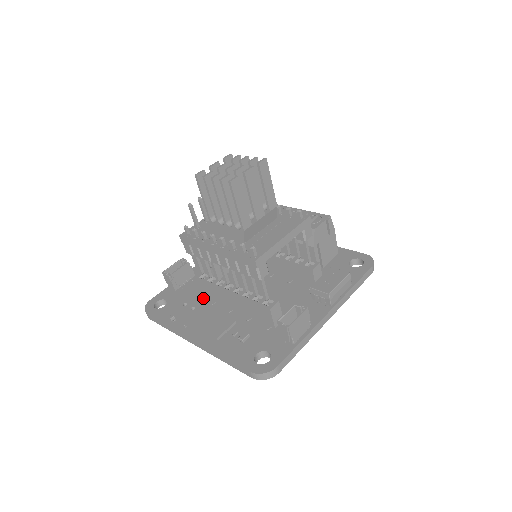
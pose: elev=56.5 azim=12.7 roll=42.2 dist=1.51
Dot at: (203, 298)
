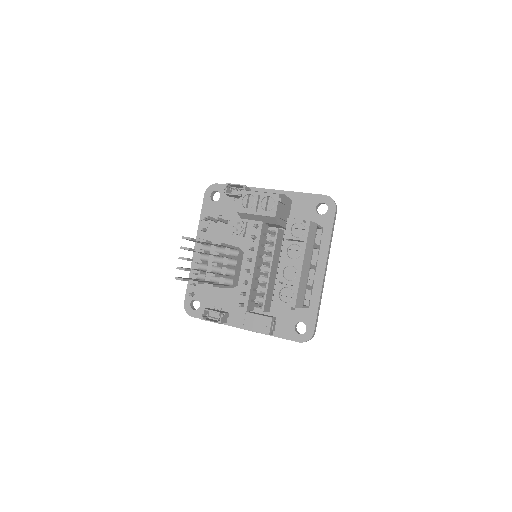
Dot at: occluded
